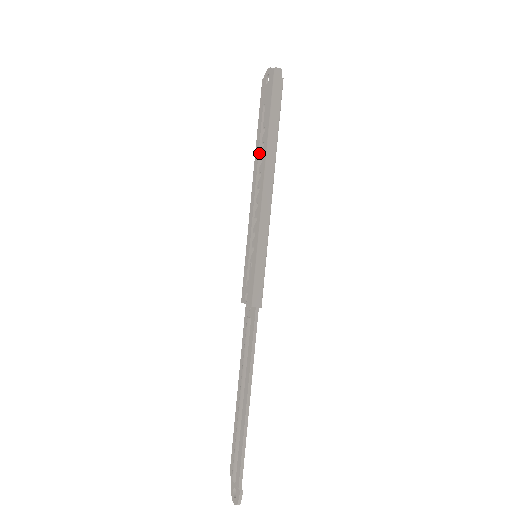
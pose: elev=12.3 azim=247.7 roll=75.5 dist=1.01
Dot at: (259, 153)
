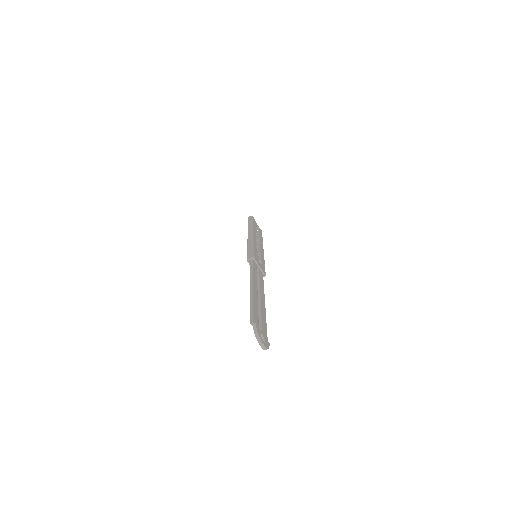
Dot at: occluded
